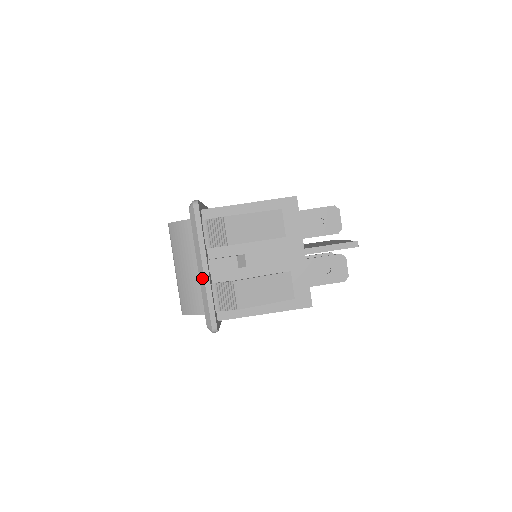
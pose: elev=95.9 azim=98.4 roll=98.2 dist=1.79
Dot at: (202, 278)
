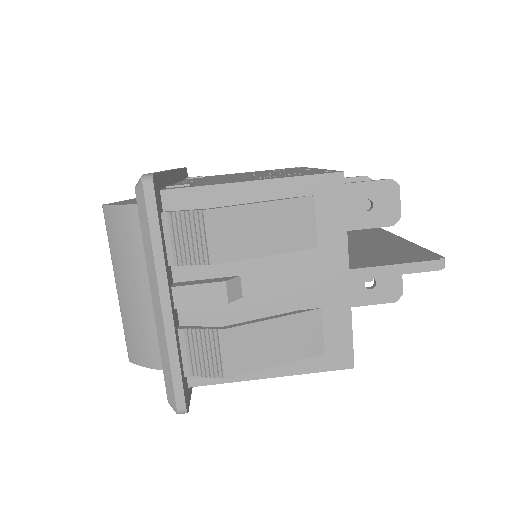
Dot at: (160, 322)
